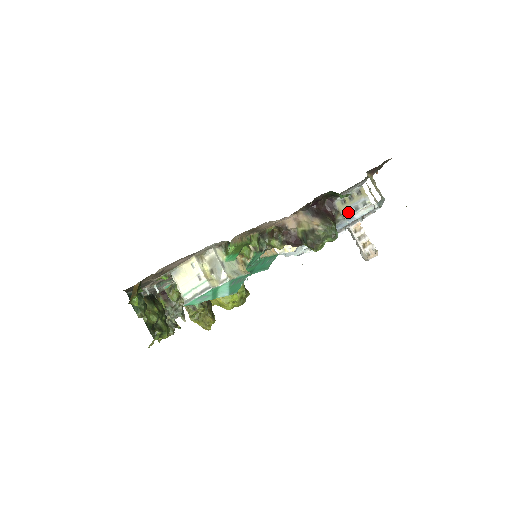
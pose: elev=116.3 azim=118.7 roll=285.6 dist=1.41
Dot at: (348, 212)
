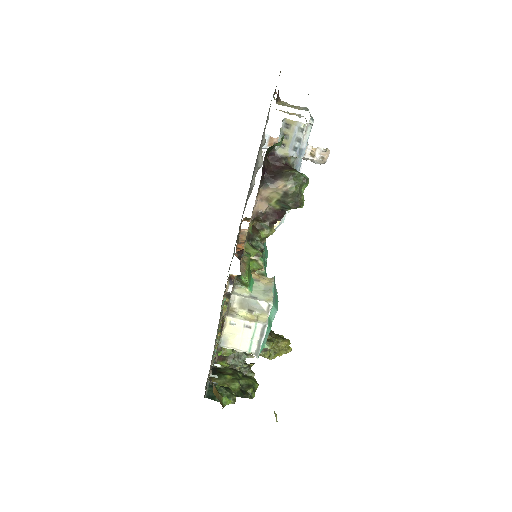
Dot at: (295, 150)
